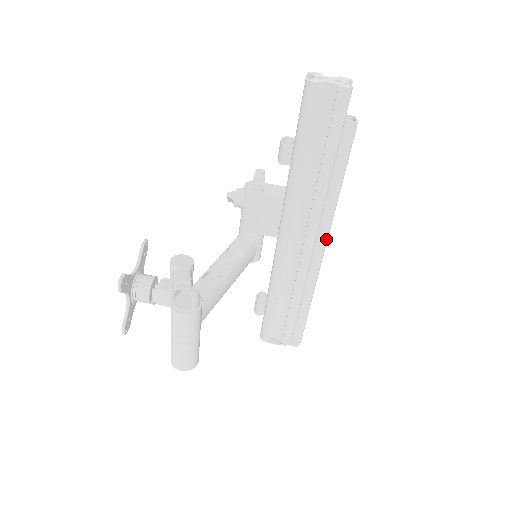
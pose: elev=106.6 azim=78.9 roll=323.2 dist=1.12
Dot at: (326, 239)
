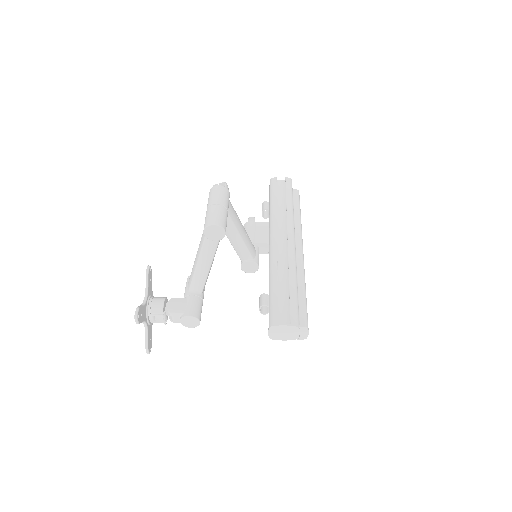
Dot at: (301, 239)
